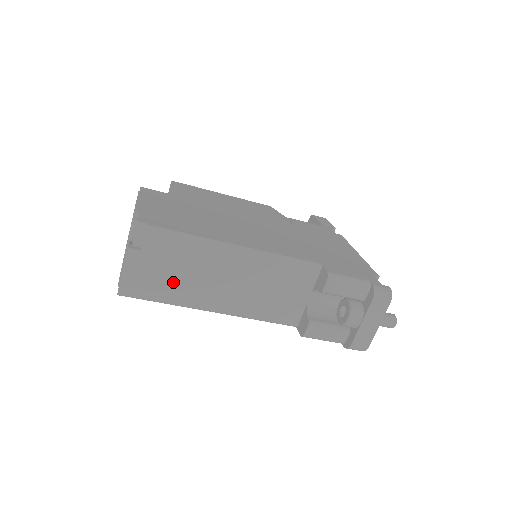
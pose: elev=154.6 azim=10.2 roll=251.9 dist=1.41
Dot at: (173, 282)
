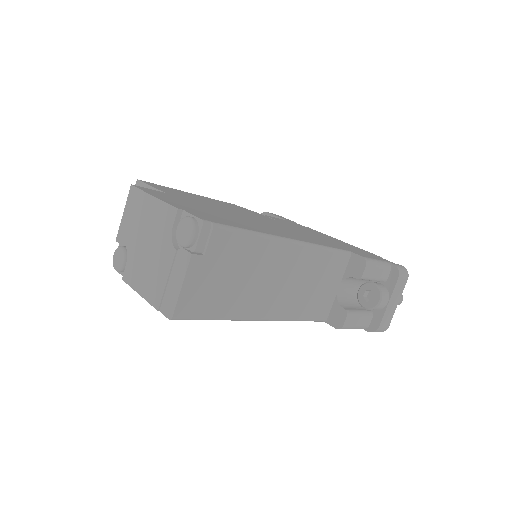
Dot at: (231, 291)
